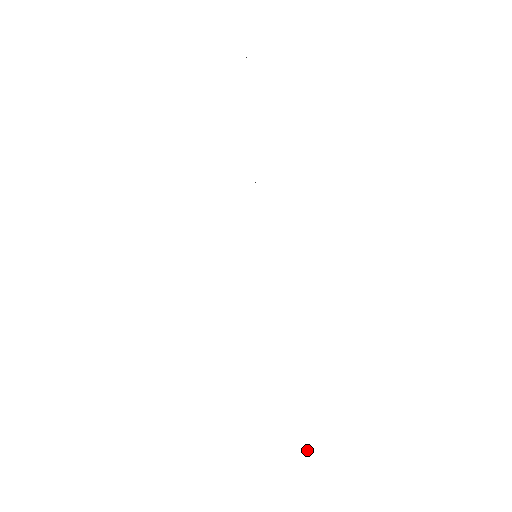
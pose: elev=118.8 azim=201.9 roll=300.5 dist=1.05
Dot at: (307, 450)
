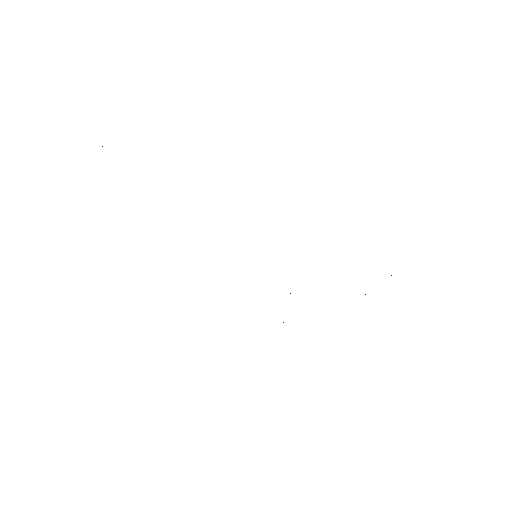
Dot at: occluded
